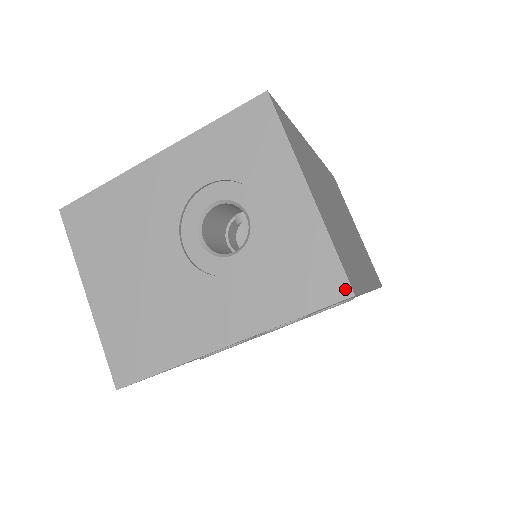
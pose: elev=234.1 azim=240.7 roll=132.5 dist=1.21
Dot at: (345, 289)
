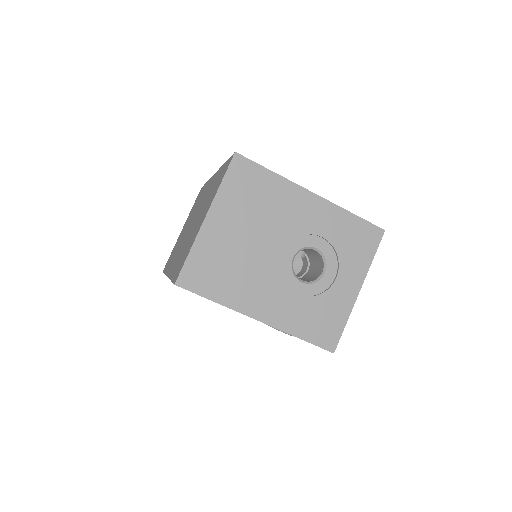
Dot at: (333, 347)
